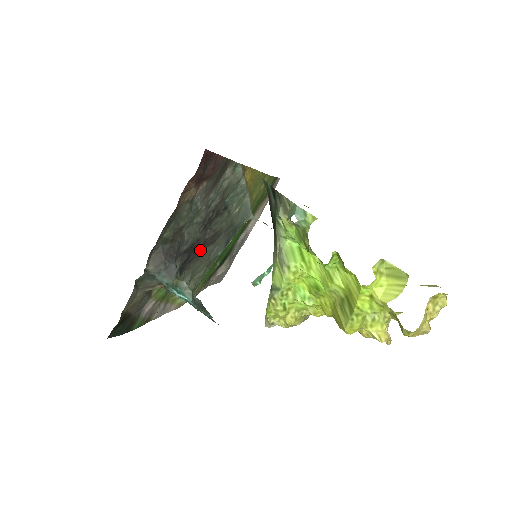
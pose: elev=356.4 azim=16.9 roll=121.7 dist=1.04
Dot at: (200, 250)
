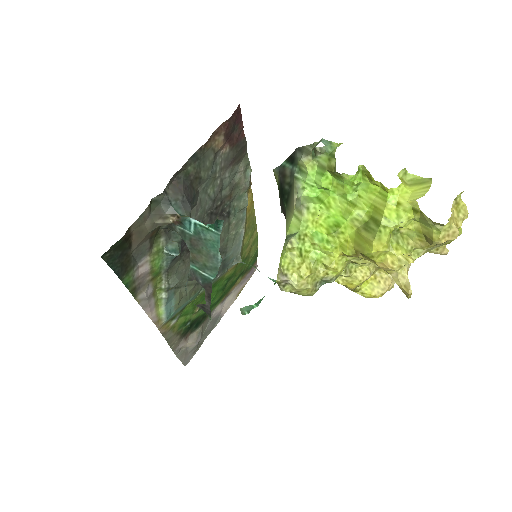
Dot at: occluded
